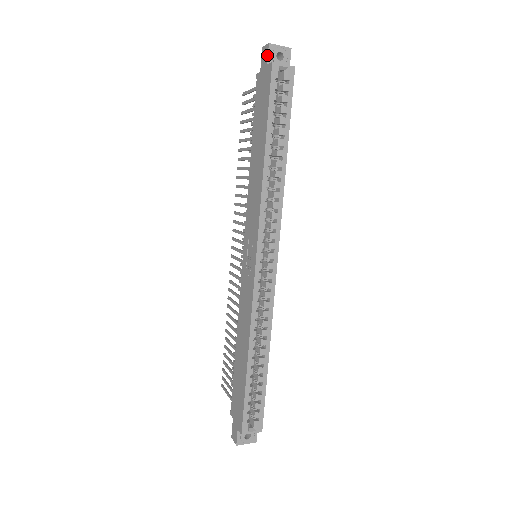
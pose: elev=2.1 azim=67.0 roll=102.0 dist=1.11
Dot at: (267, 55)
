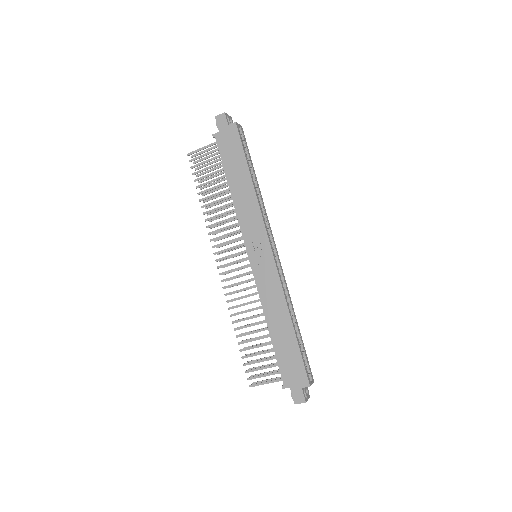
Dot at: (226, 119)
